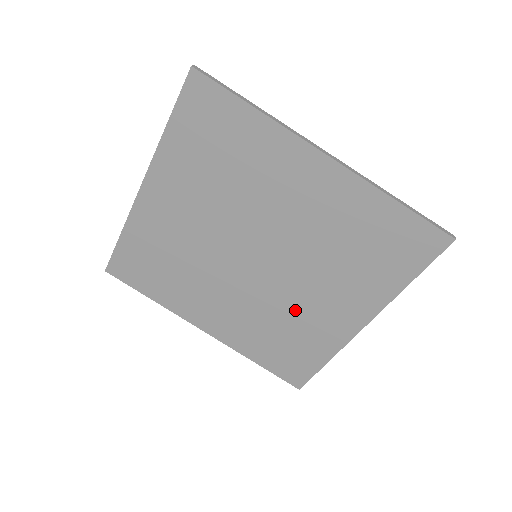
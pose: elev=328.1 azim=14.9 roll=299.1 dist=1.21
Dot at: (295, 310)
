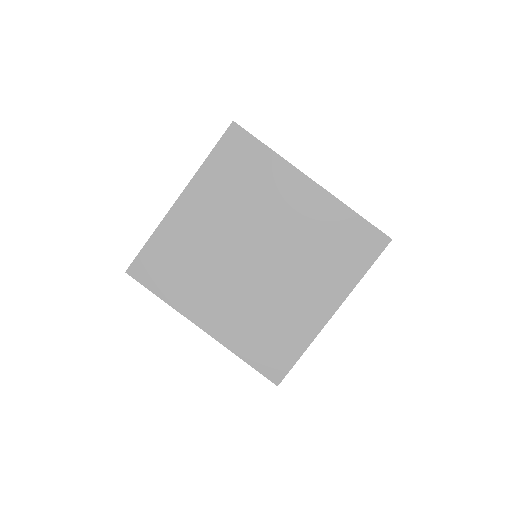
Dot at: (281, 302)
